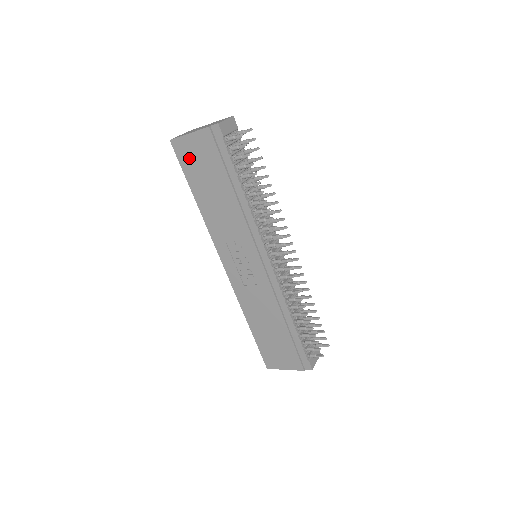
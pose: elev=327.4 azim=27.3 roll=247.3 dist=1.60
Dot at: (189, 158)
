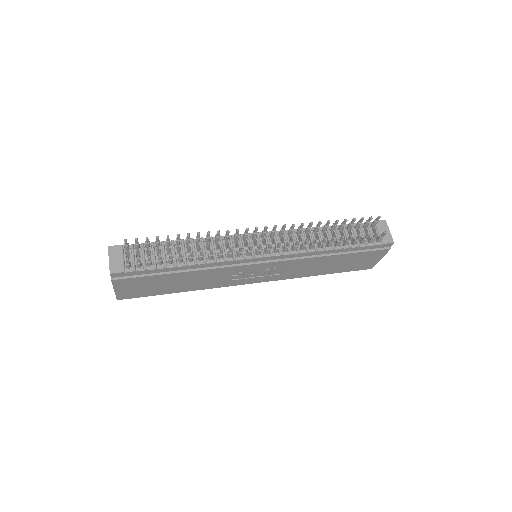
Dot at: (138, 292)
